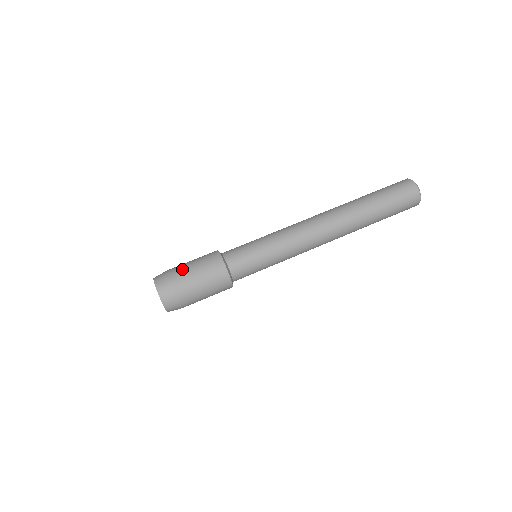
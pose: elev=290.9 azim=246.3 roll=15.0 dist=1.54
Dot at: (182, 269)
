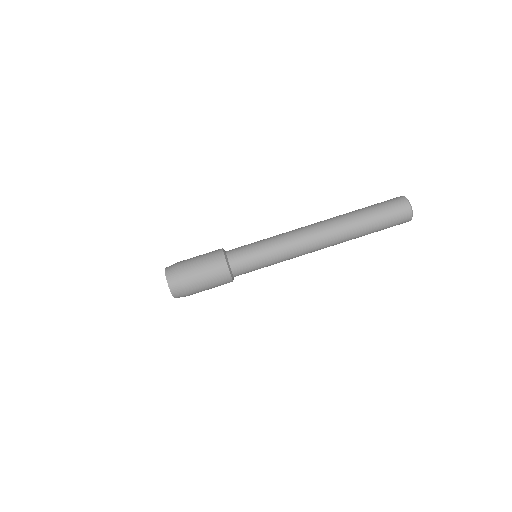
Dot at: (189, 263)
